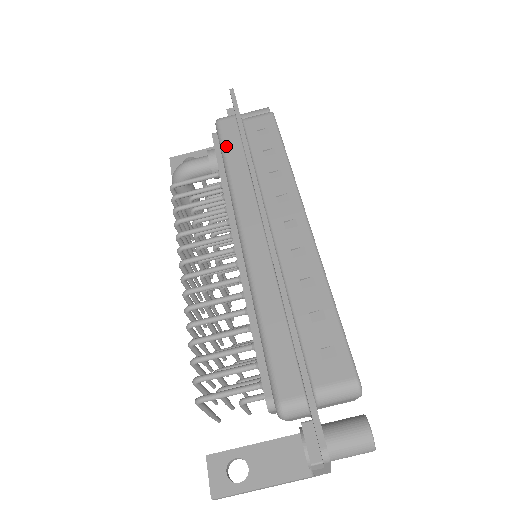
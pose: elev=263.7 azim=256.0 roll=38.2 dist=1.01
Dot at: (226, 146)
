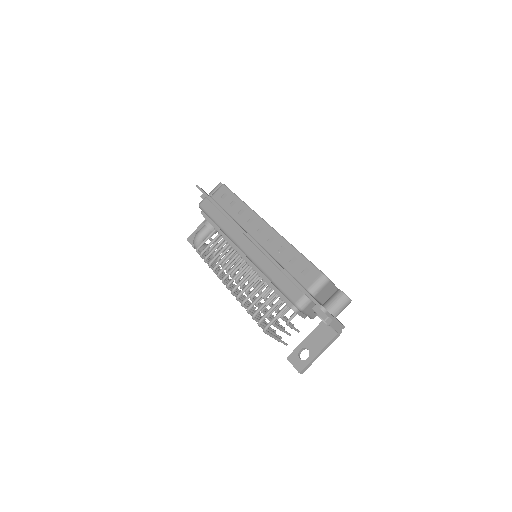
Dot at: (210, 214)
